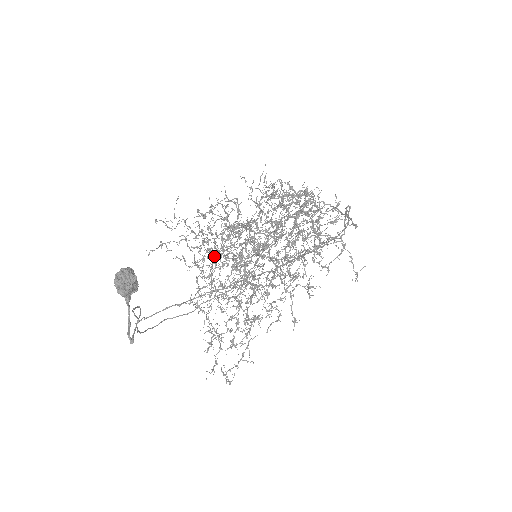
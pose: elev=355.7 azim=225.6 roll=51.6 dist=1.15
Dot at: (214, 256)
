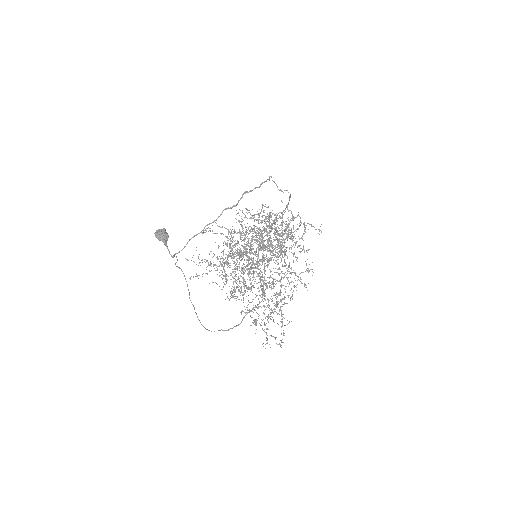
Dot at: (233, 271)
